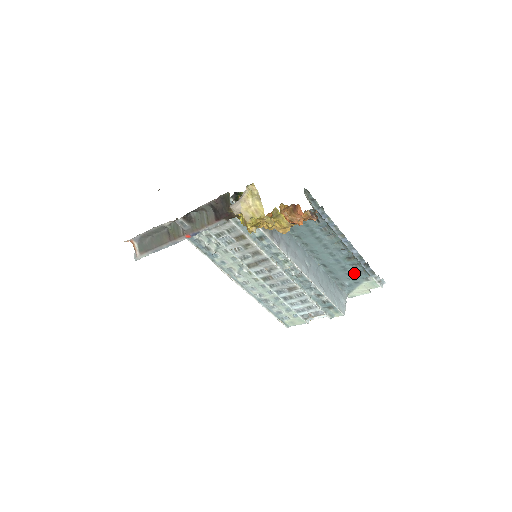
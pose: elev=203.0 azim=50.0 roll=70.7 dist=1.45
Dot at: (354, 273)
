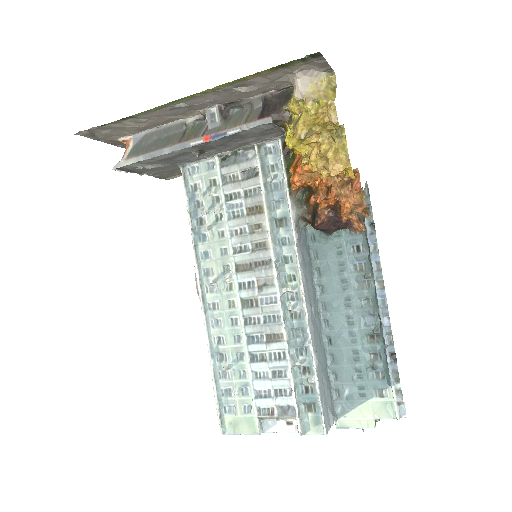
Dot at: (367, 372)
